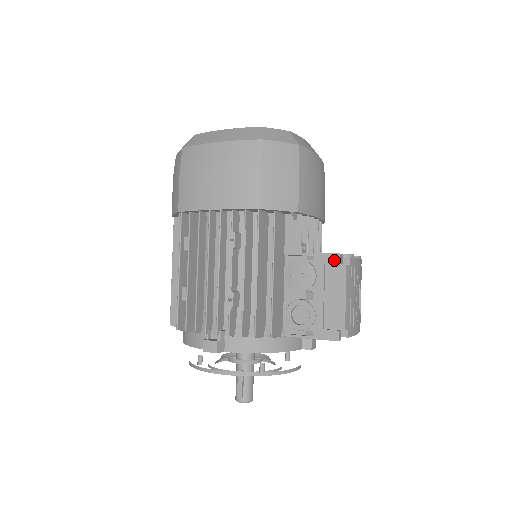
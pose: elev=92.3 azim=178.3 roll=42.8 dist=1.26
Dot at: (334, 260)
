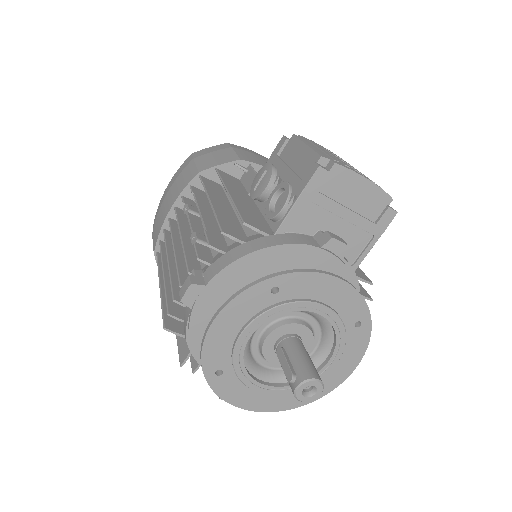
Dot at: (281, 143)
